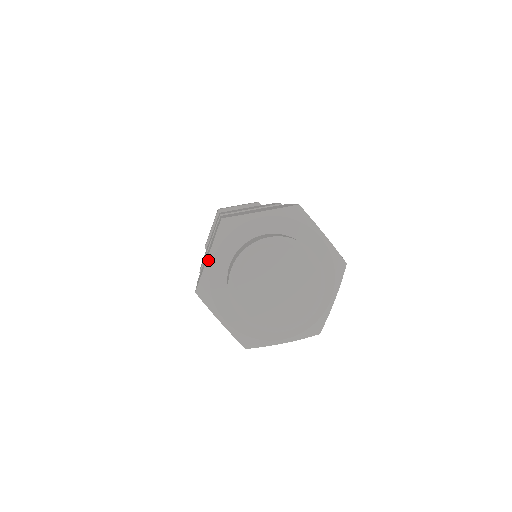
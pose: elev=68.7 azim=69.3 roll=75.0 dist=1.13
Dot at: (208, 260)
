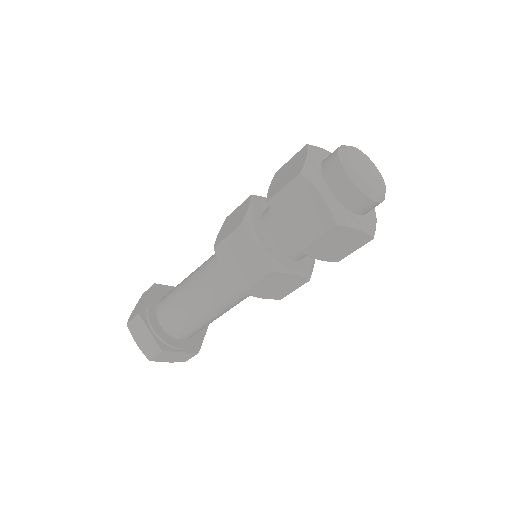
Dot at: (328, 151)
